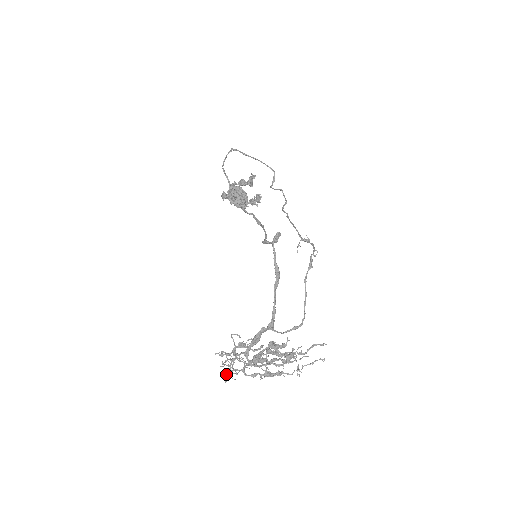
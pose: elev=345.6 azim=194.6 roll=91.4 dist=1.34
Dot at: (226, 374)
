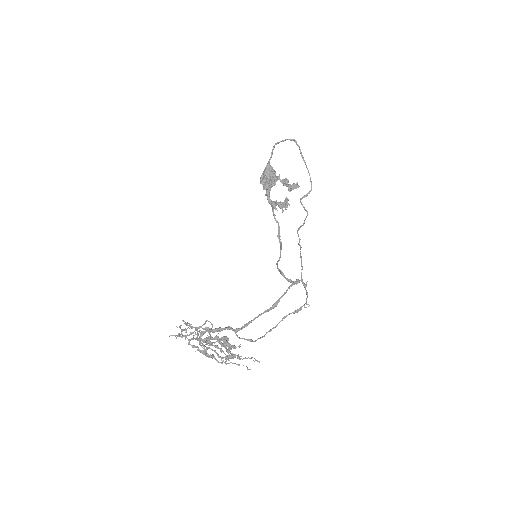
Dot at: (177, 336)
